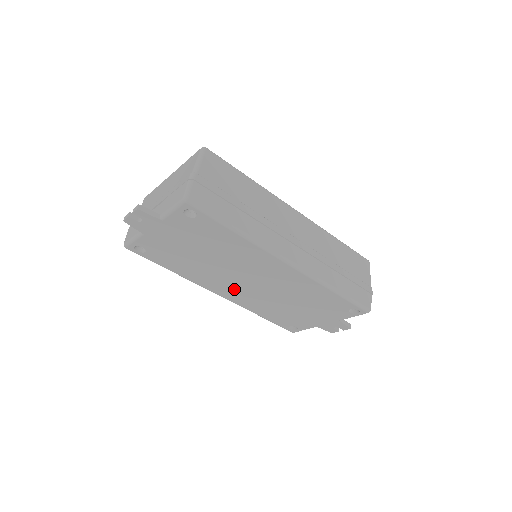
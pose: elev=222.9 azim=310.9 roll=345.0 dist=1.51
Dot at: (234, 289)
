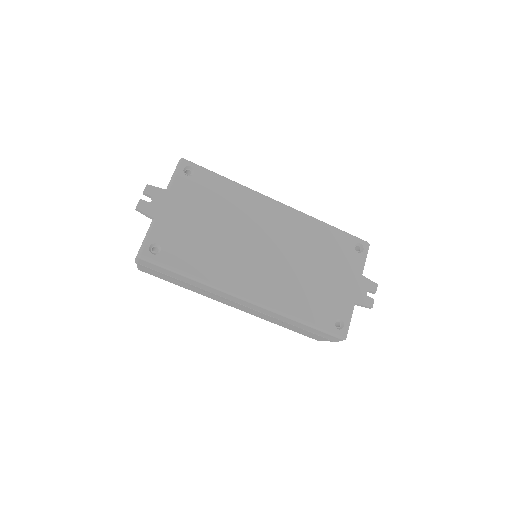
Dot at: (257, 274)
